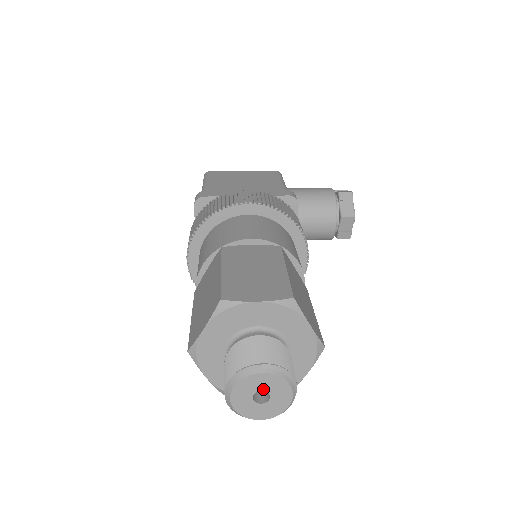
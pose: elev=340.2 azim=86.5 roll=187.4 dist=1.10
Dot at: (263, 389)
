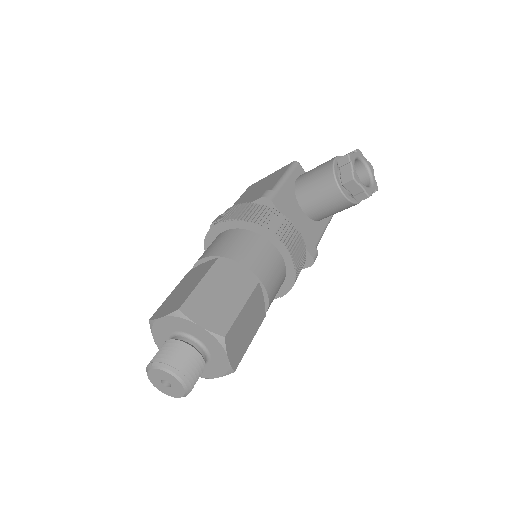
Dot at: (162, 378)
